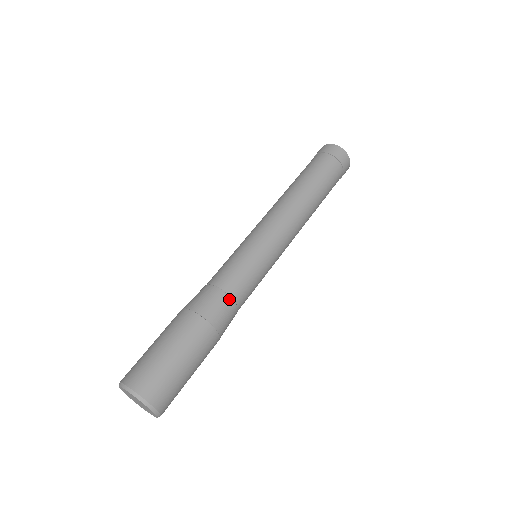
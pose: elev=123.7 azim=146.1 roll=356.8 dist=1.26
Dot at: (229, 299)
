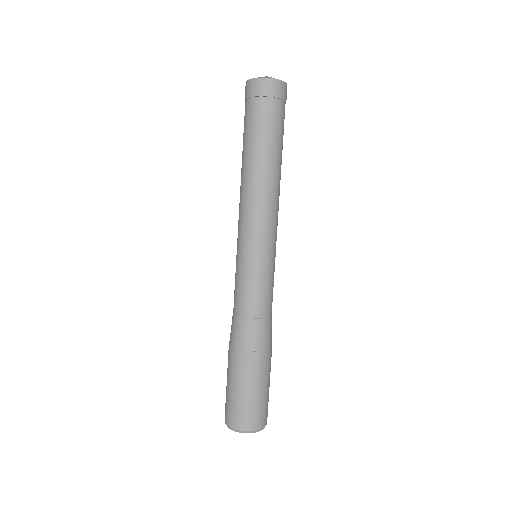
Dot at: (265, 321)
